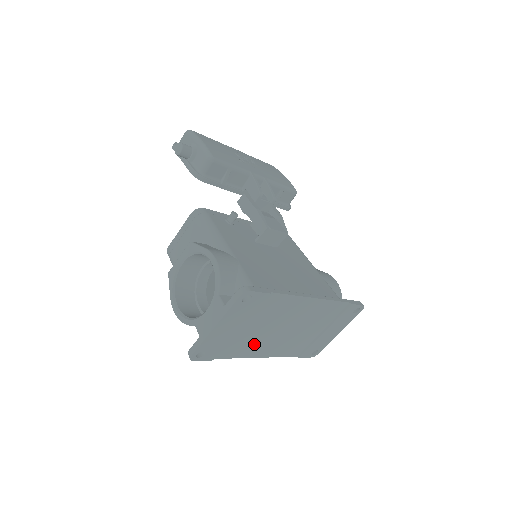
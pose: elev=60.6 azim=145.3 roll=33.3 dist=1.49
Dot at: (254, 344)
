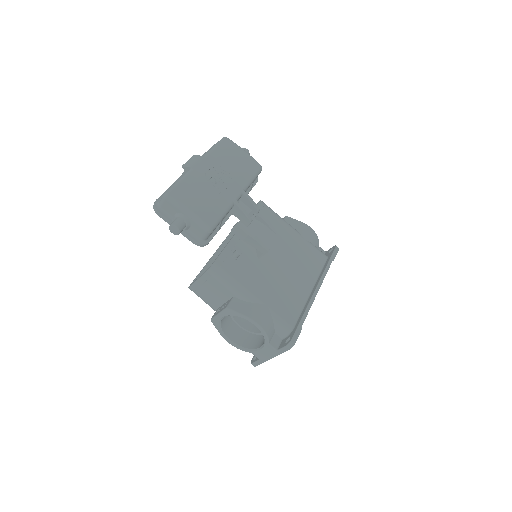
Dot at: occluded
